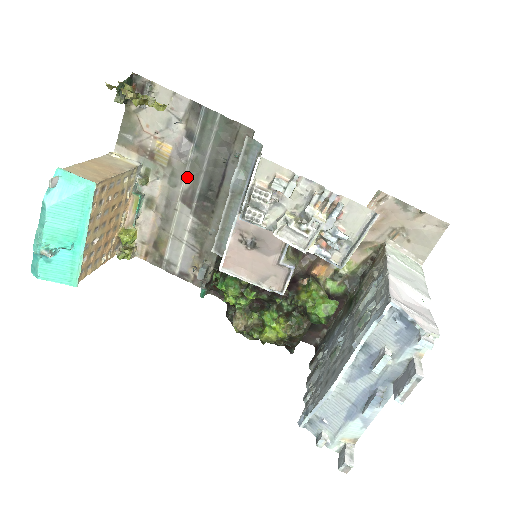
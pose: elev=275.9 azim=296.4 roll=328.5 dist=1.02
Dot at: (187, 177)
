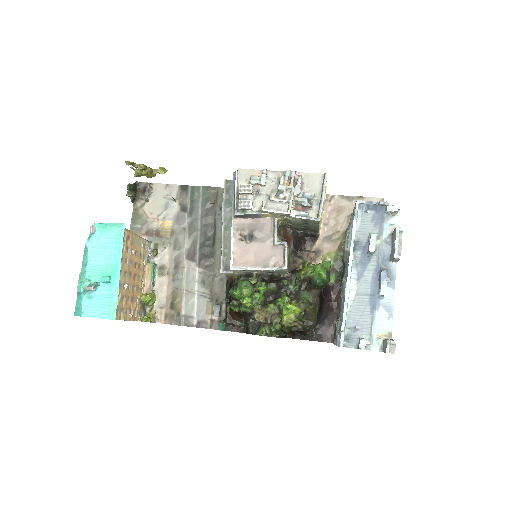
Dot at: (187, 239)
